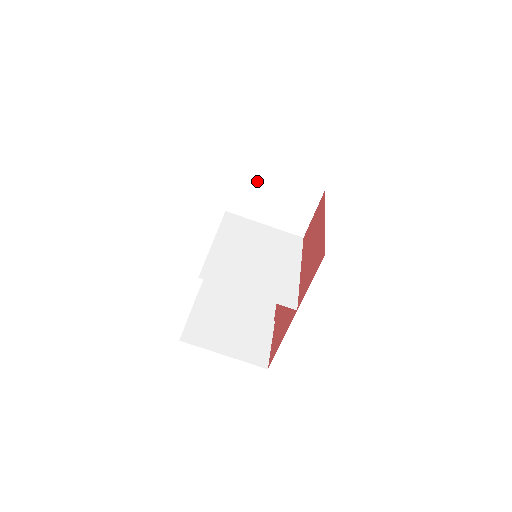
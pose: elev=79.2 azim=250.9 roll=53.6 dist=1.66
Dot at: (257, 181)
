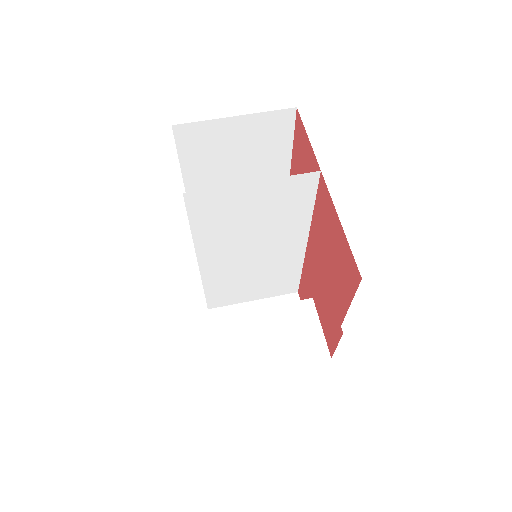
Dot at: occluded
